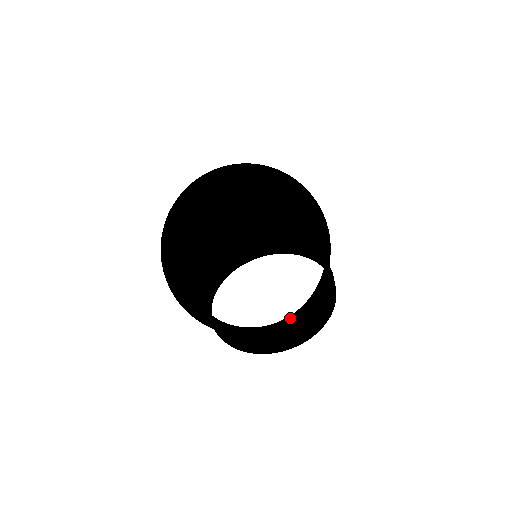
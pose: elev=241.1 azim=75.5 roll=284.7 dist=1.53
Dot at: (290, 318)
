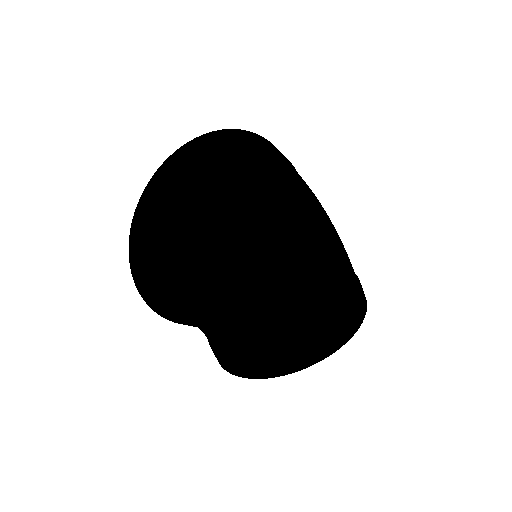
Dot at: (245, 313)
